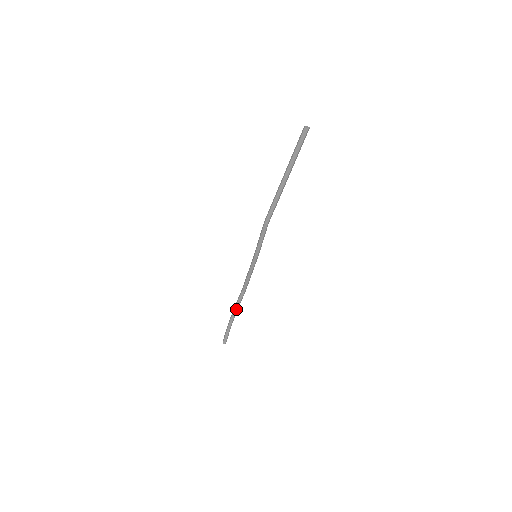
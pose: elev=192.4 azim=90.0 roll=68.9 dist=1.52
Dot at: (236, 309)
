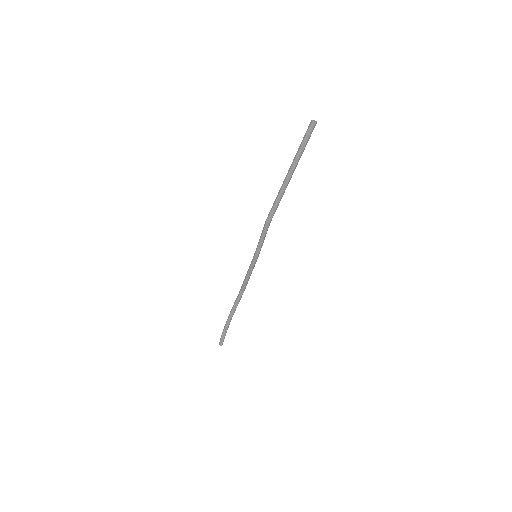
Dot at: (234, 310)
